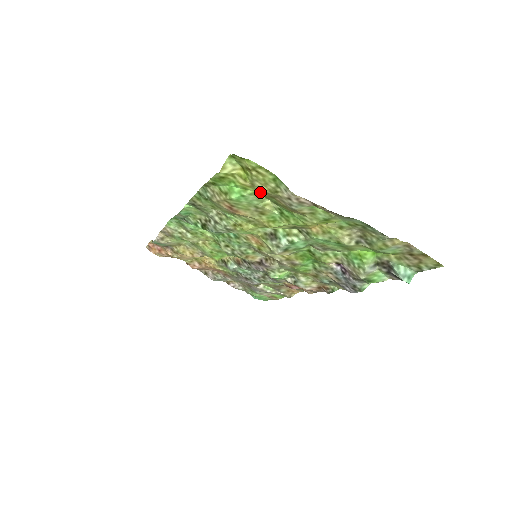
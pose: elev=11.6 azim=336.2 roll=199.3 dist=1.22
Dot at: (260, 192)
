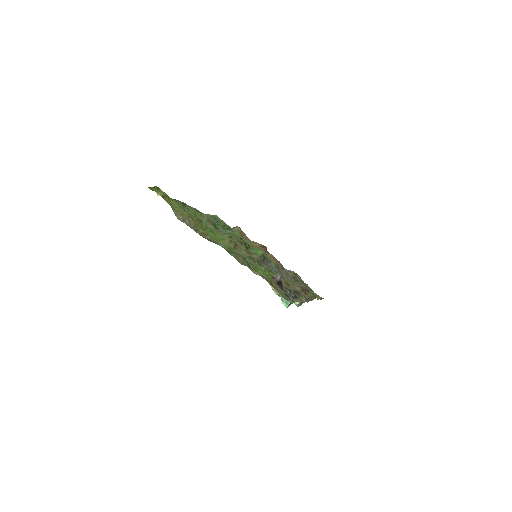
Dot at: (183, 212)
